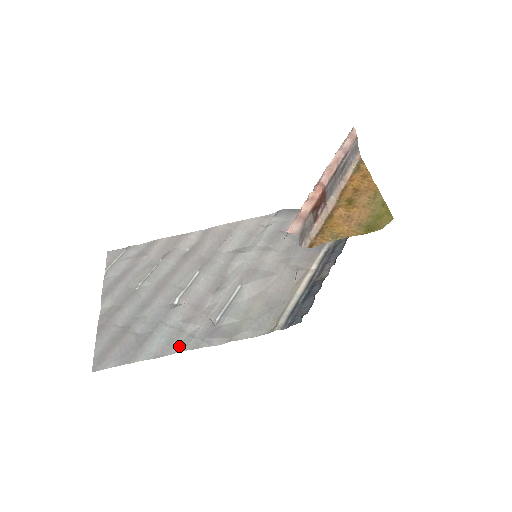
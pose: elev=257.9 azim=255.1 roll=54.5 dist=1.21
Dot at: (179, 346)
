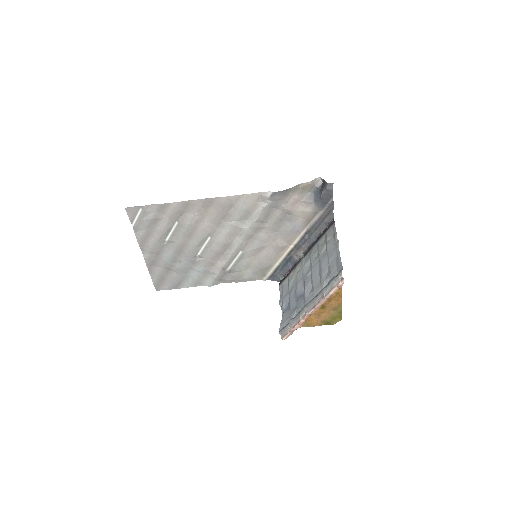
Dot at: (206, 283)
